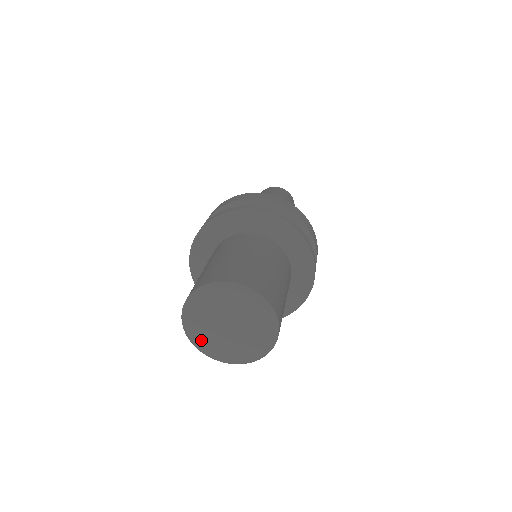
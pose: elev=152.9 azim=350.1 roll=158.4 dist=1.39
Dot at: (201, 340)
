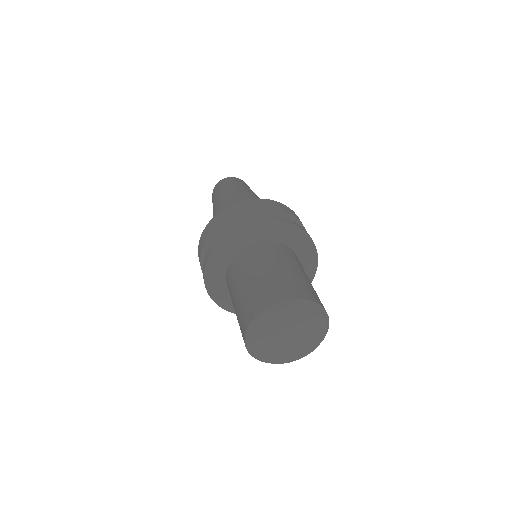
Dot at: (259, 339)
